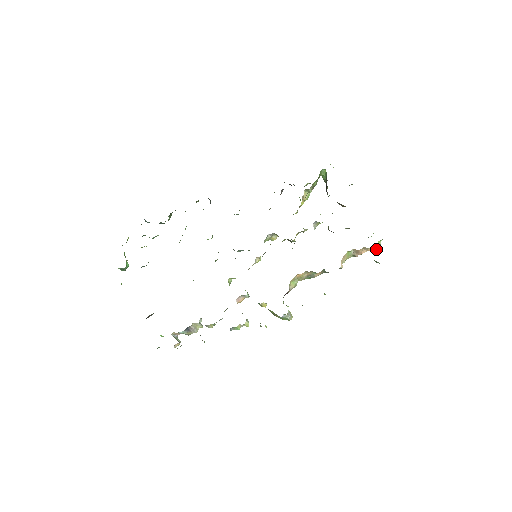
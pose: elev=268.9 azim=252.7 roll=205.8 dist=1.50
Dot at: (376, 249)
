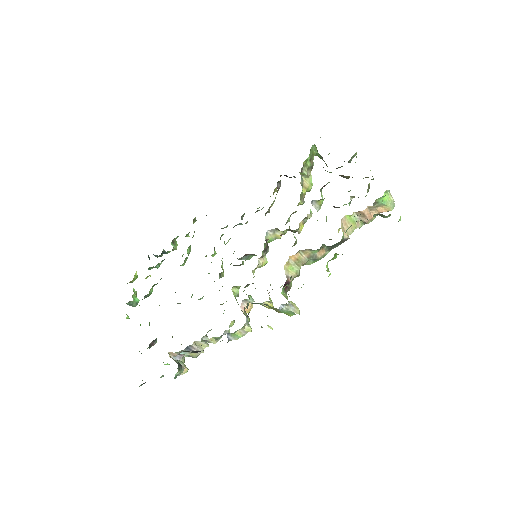
Dot at: (389, 207)
